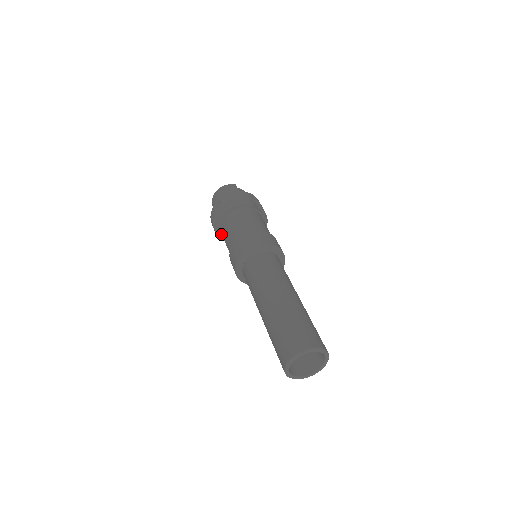
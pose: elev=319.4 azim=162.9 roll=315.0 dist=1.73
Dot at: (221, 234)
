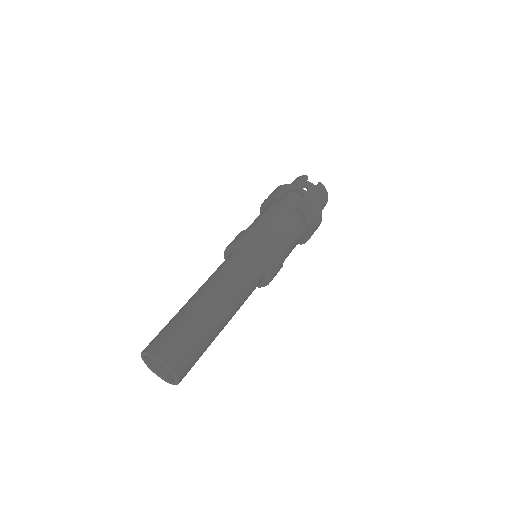
Dot at: occluded
